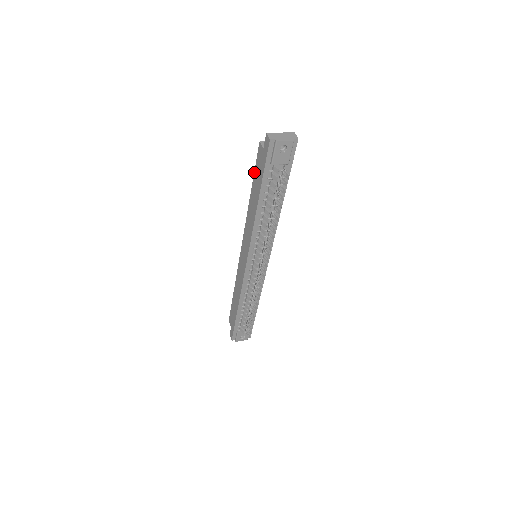
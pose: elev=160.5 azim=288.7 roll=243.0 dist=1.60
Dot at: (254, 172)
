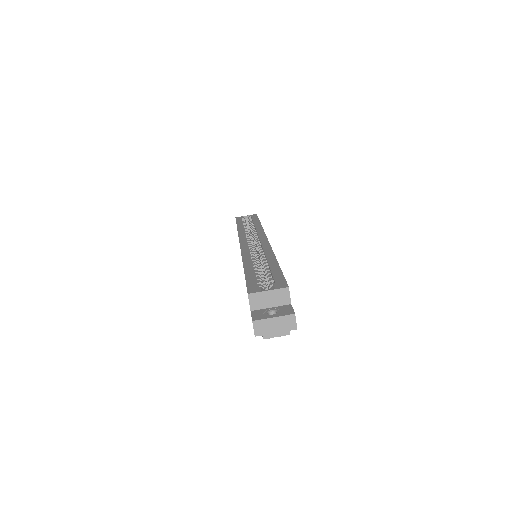
Dot at: (245, 279)
